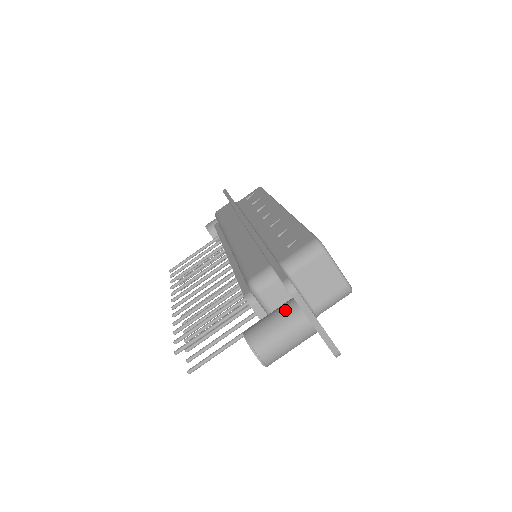
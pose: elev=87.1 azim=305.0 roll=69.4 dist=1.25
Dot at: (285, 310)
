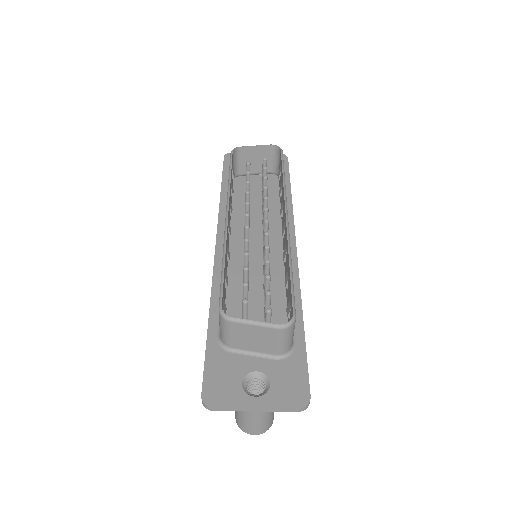
Dot at: occluded
